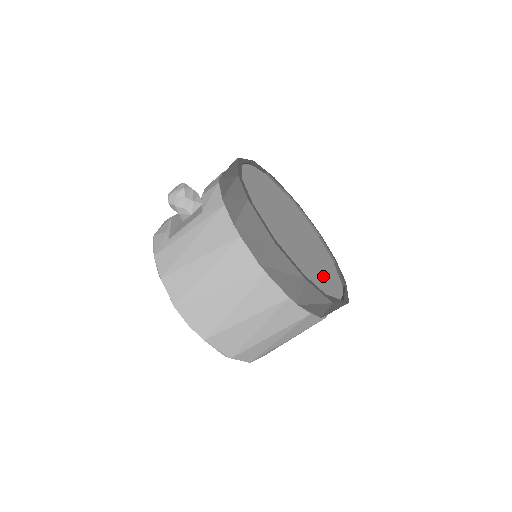
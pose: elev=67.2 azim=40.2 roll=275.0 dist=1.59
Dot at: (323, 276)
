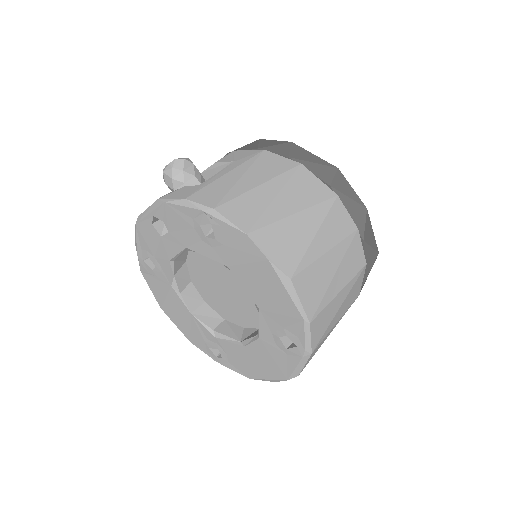
Dot at: occluded
